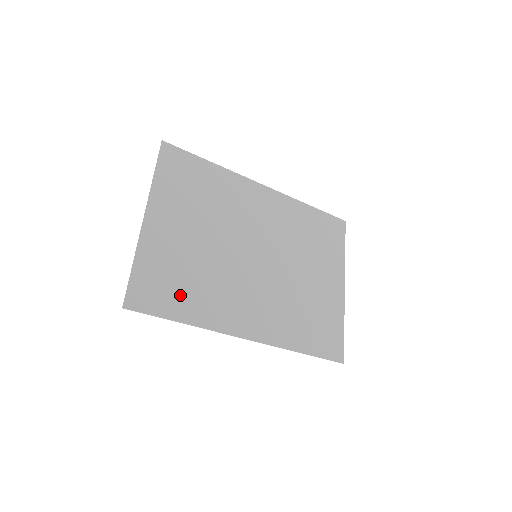
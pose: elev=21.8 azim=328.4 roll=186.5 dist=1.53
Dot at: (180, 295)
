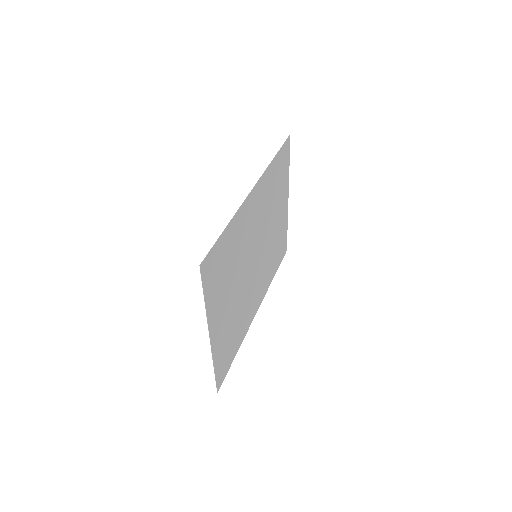
Dot at: (234, 343)
